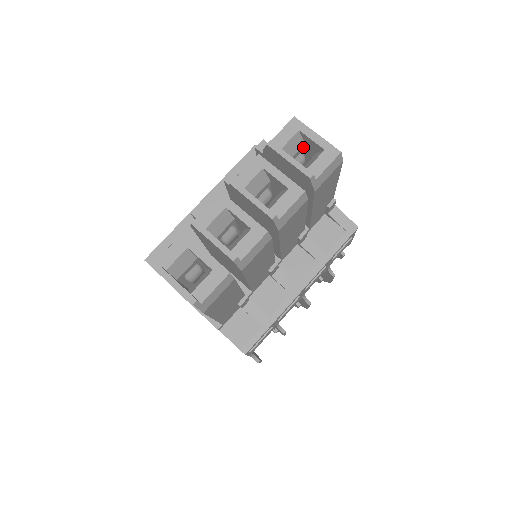
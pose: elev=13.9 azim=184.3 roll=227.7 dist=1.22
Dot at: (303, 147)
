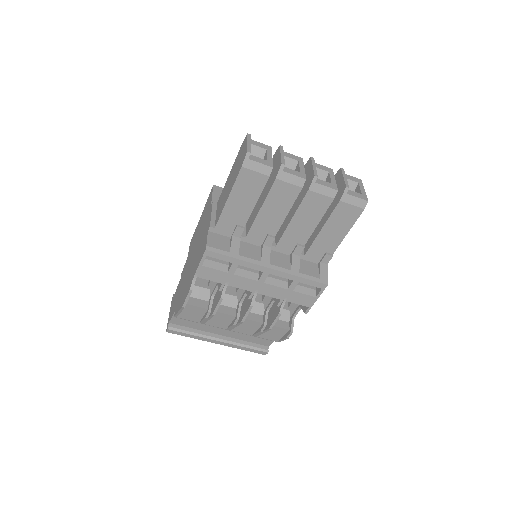
Dot at: occluded
